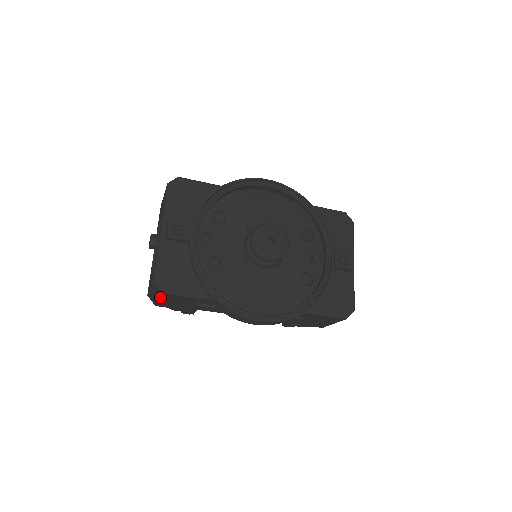
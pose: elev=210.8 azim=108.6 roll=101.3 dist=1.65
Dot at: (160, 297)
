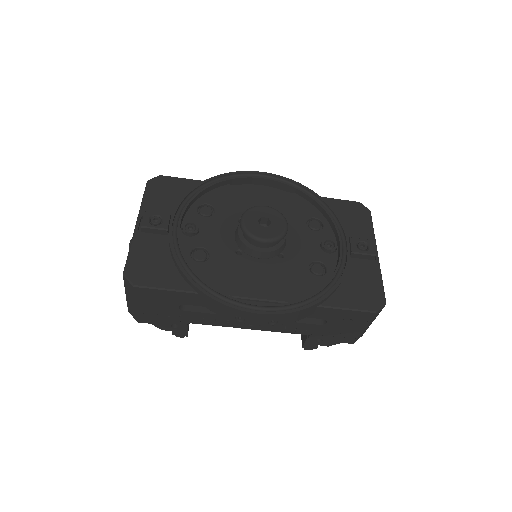
Dot at: (135, 298)
